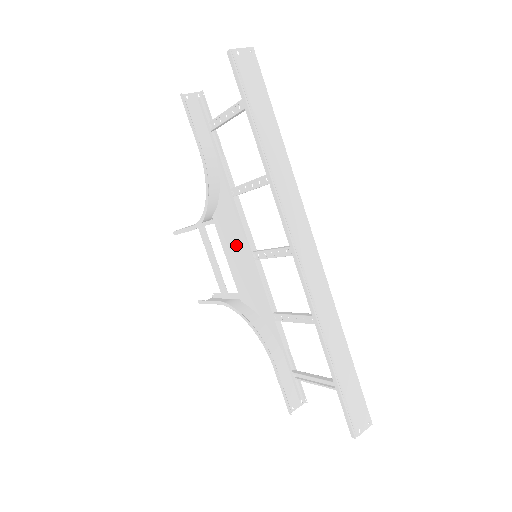
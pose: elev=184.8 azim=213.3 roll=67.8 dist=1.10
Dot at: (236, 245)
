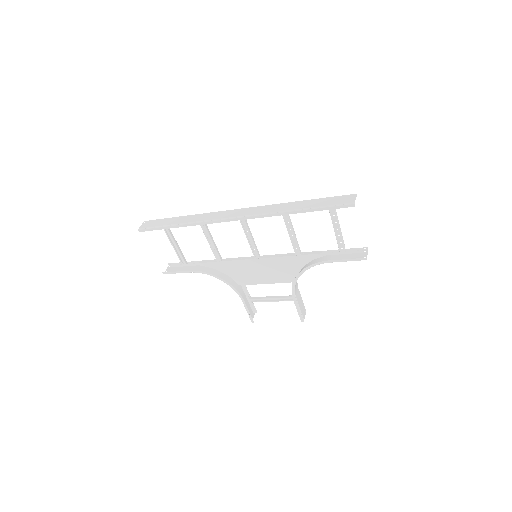
Dot at: (253, 271)
